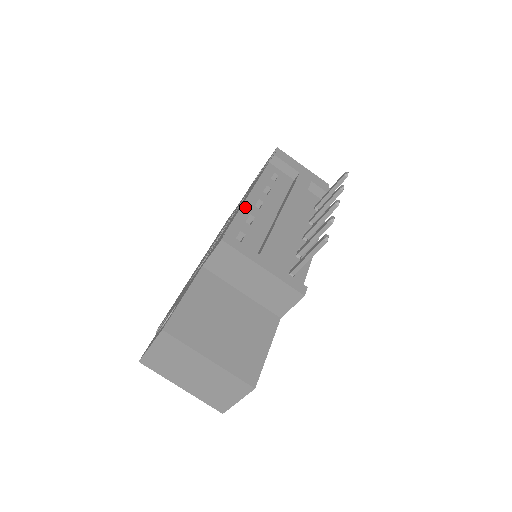
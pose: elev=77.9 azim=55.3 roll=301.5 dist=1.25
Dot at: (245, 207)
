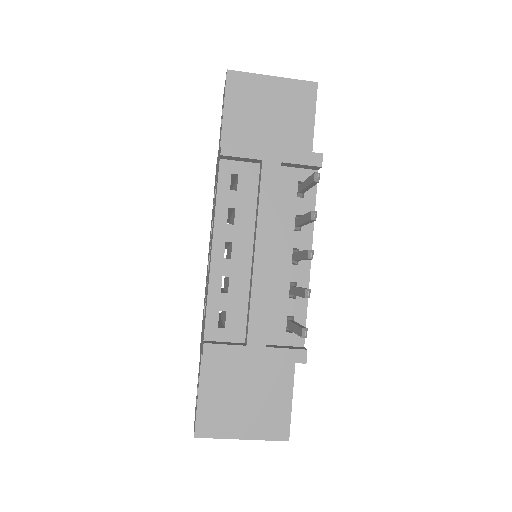
Dot at: (214, 270)
